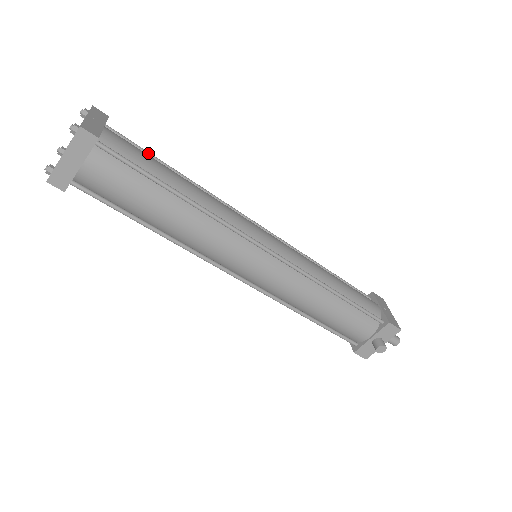
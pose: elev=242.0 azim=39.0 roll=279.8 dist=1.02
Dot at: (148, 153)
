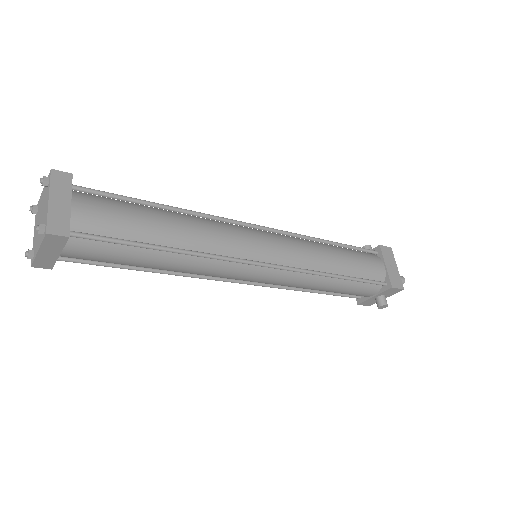
Dot at: (125, 199)
